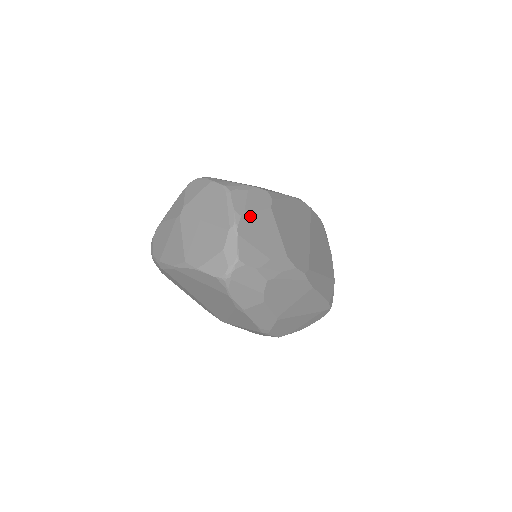
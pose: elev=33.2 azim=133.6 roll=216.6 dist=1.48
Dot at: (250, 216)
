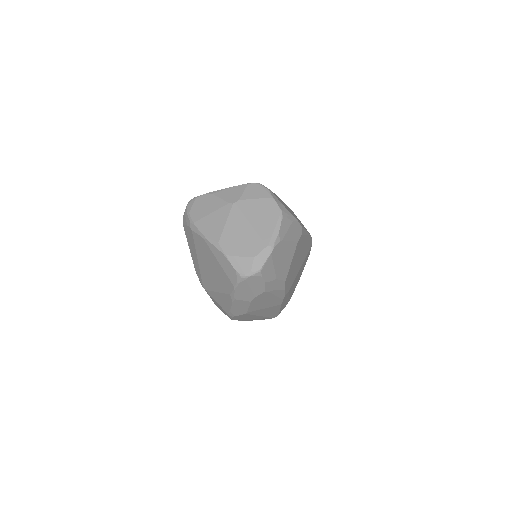
Dot at: (284, 243)
